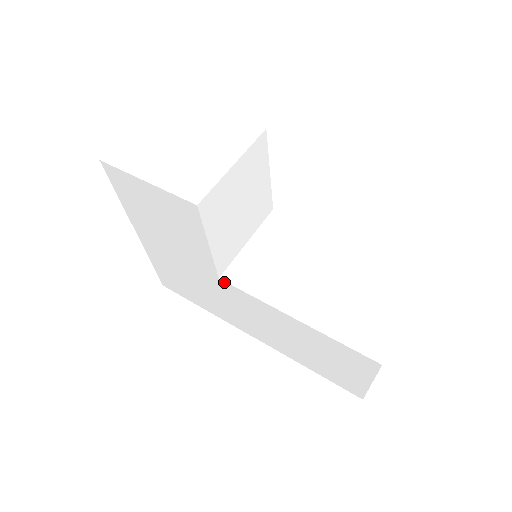
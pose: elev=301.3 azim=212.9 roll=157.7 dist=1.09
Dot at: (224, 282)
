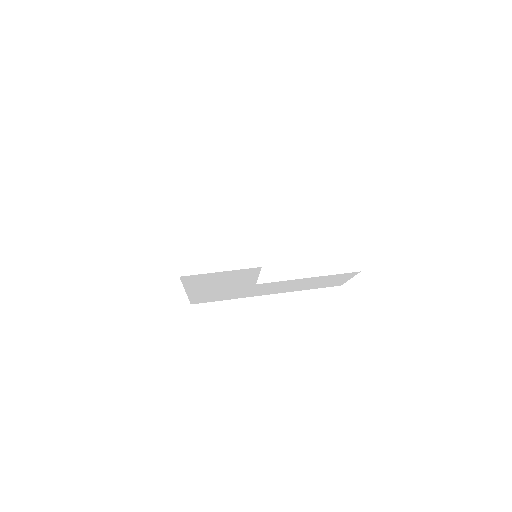
Dot at: (259, 284)
